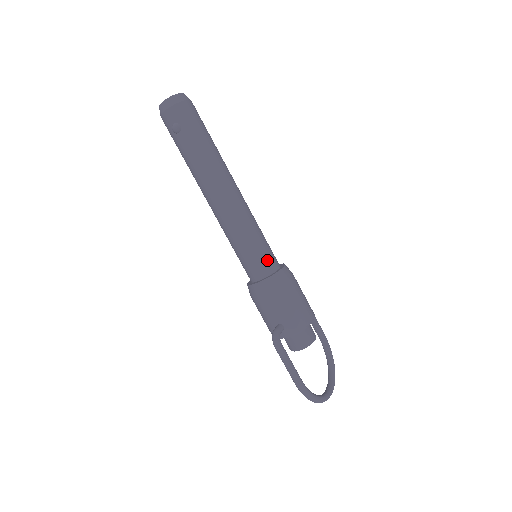
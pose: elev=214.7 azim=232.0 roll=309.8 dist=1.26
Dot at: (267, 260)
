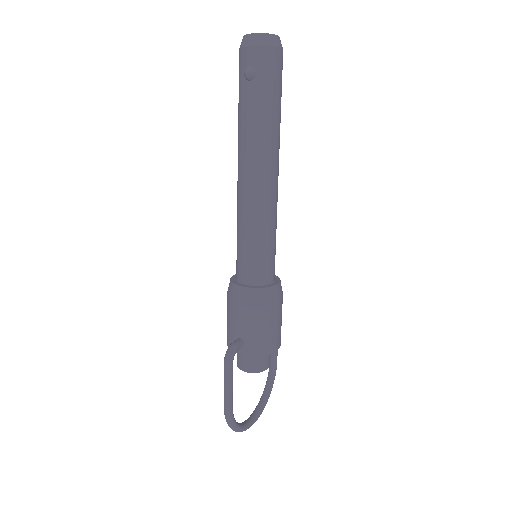
Dot at: (266, 269)
